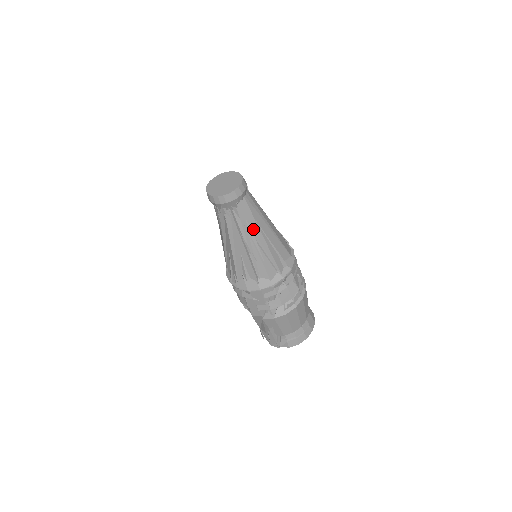
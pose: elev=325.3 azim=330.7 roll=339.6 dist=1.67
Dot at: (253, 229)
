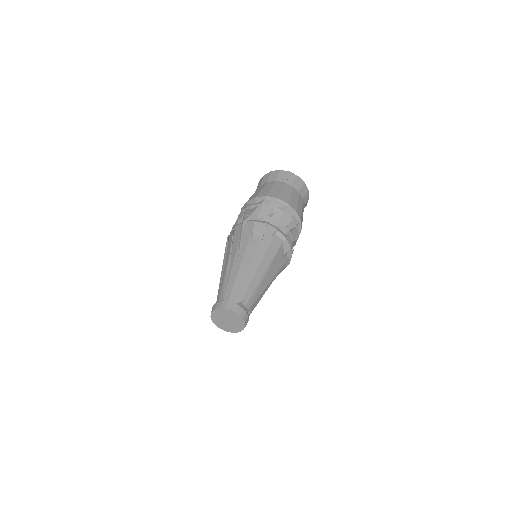
Dot at: occluded
